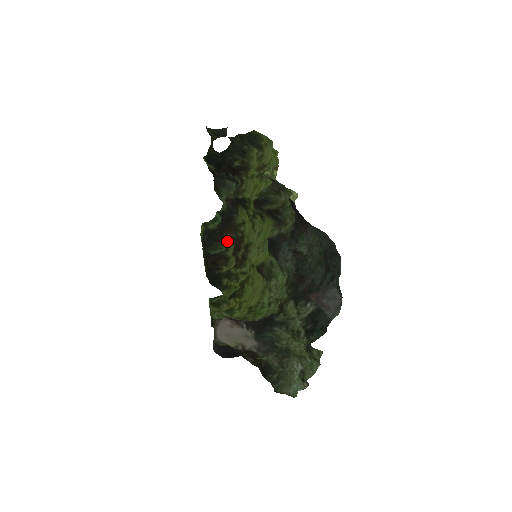
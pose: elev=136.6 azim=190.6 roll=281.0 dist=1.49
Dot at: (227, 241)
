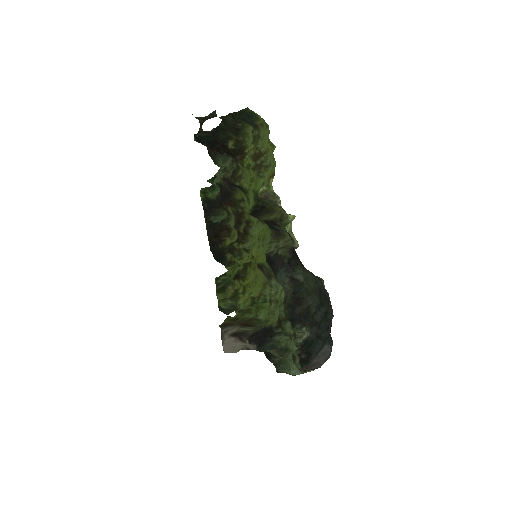
Dot at: (228, 212)
